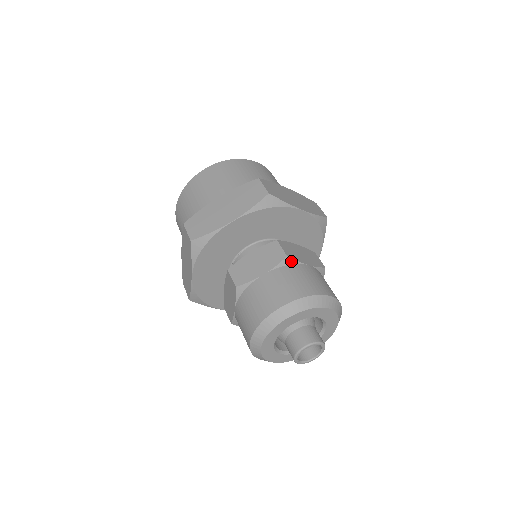
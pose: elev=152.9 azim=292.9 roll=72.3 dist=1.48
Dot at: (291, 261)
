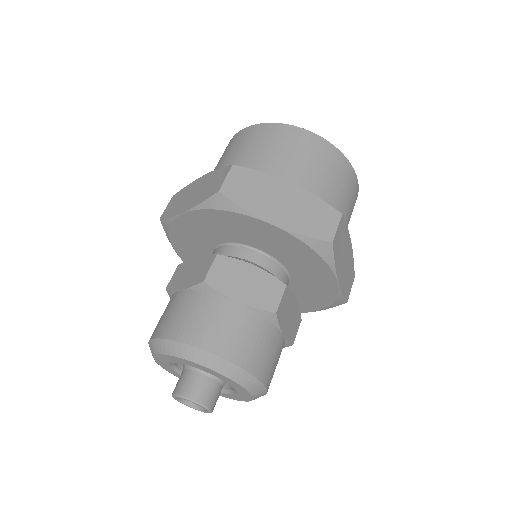
Dot at: (210, 288)
